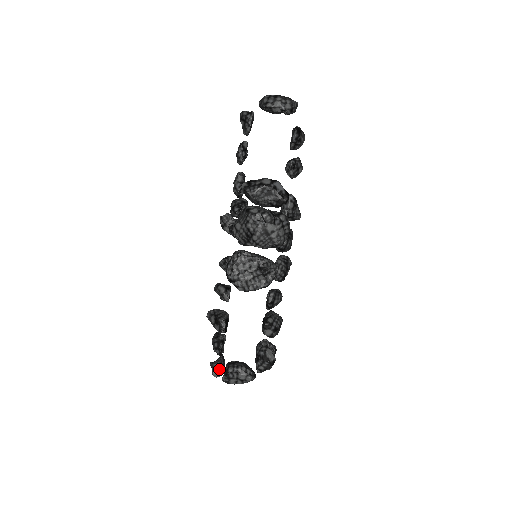
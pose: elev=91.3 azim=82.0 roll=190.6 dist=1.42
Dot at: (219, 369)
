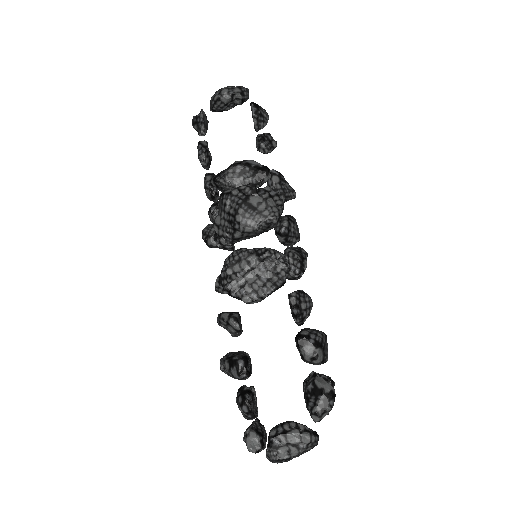
Dot at: (255, 437)
